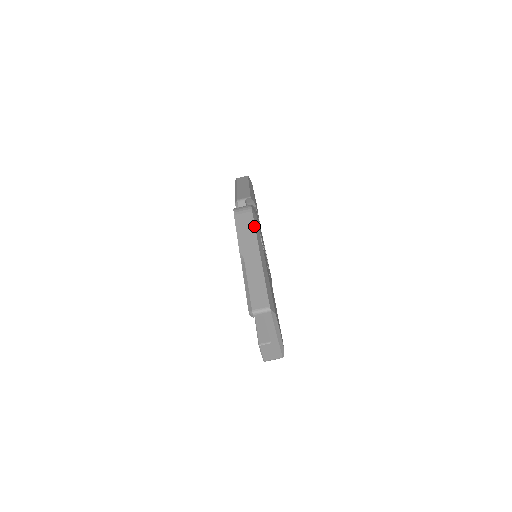
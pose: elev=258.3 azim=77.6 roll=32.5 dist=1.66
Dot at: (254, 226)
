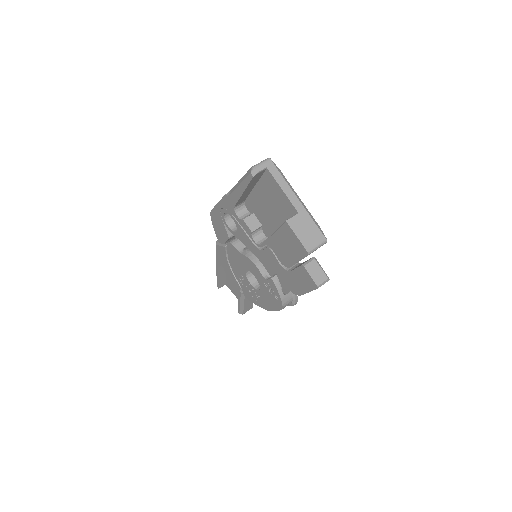
Dot at: occluded
